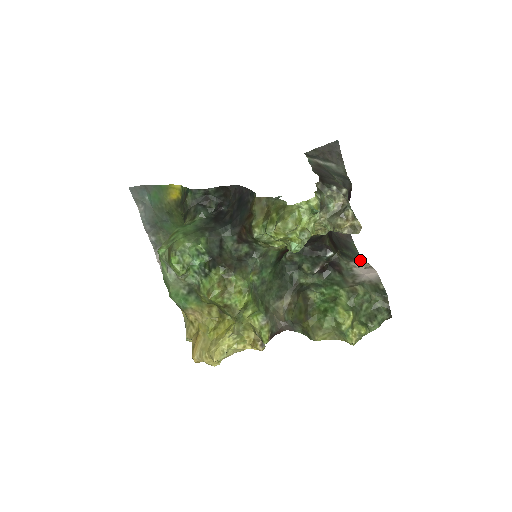
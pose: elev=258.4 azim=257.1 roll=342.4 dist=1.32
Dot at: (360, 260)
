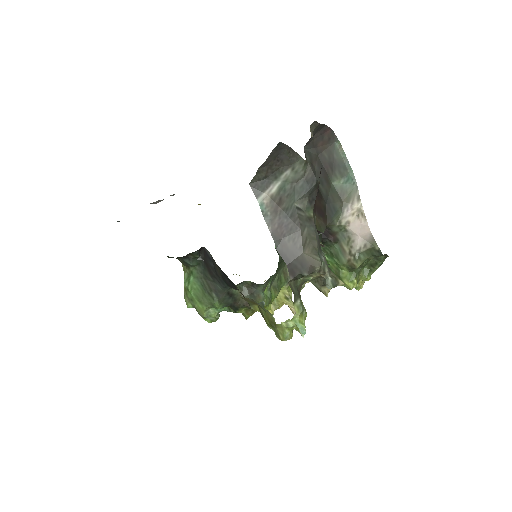
Dot at: (351, 187)
